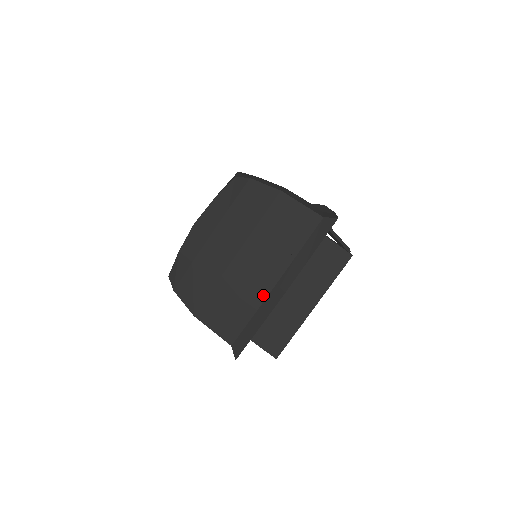
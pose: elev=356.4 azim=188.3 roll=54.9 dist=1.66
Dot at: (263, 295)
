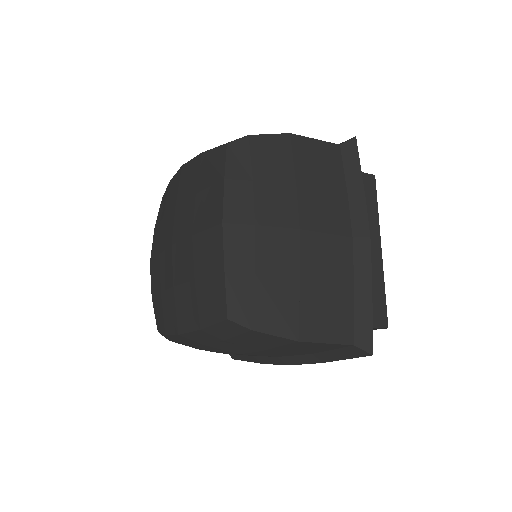
Dot at: (349, 258)
